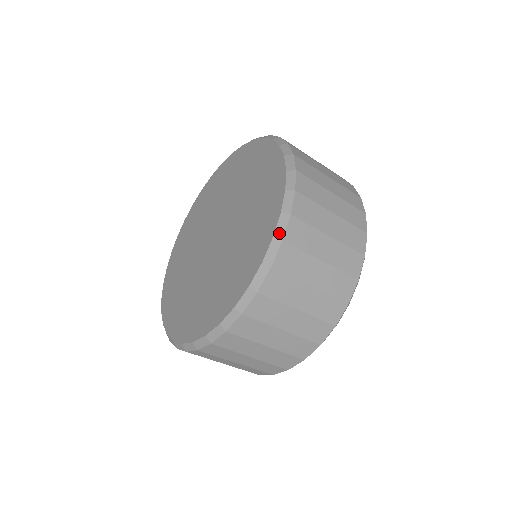
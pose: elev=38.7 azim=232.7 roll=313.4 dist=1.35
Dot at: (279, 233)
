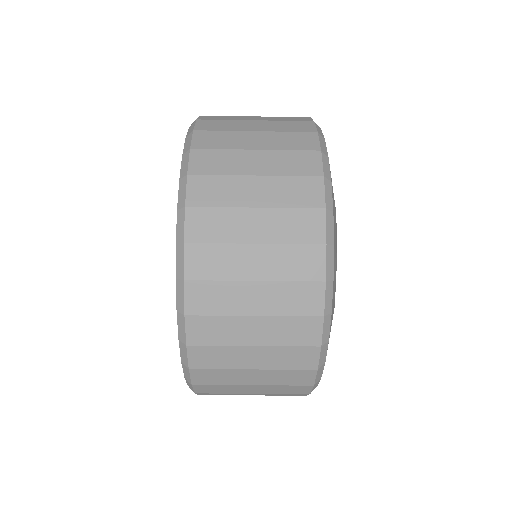
Dot at: (181, 336)
